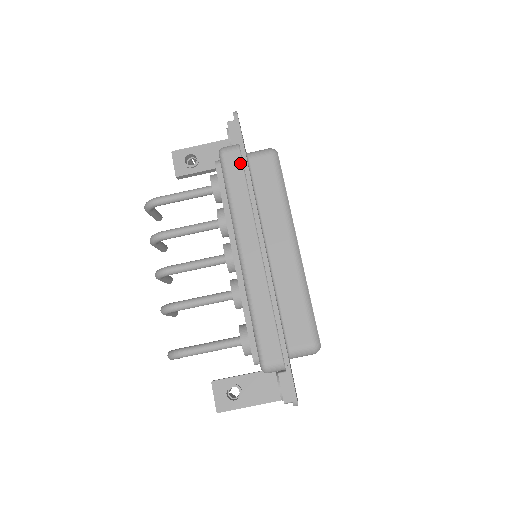
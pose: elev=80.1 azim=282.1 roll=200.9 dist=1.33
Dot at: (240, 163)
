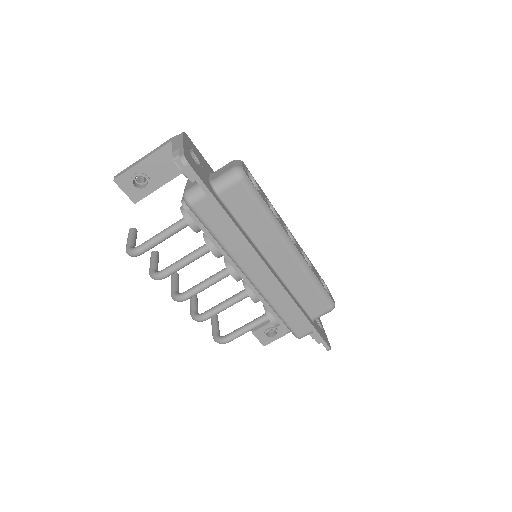
Dot at: (214, 209)
